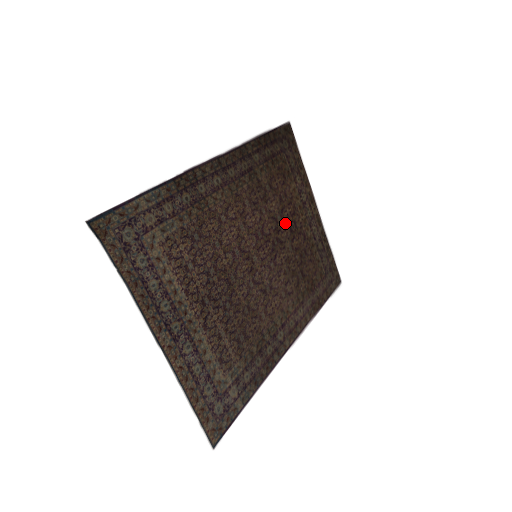
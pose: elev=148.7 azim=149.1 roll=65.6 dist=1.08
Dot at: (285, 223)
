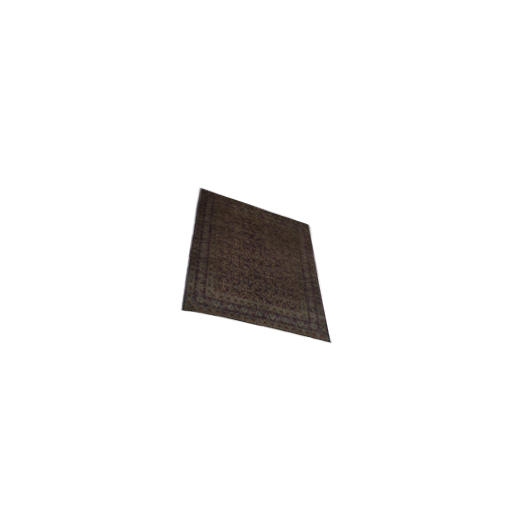
Dot at: (251, 230)
